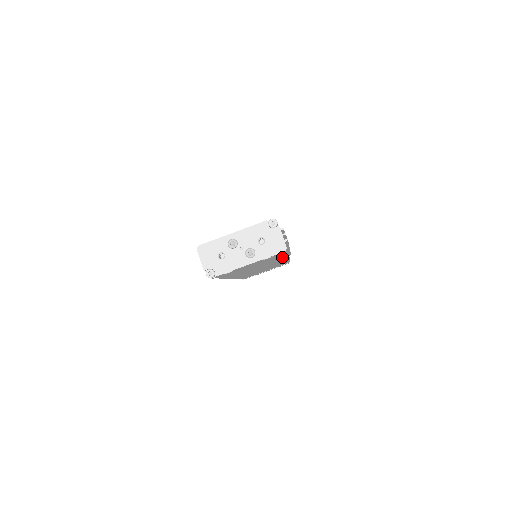
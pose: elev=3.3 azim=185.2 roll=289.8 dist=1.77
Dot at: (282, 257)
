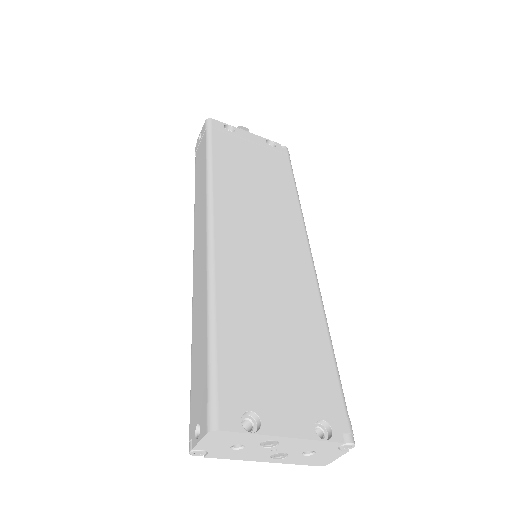
Dot at: occluded
